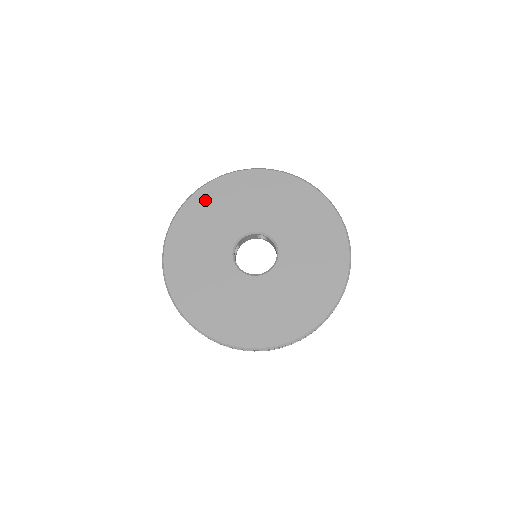
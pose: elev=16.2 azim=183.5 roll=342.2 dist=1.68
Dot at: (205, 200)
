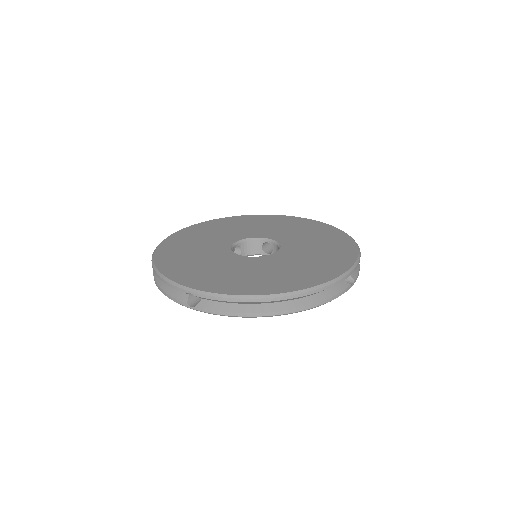
Dot at: (222, 222)
